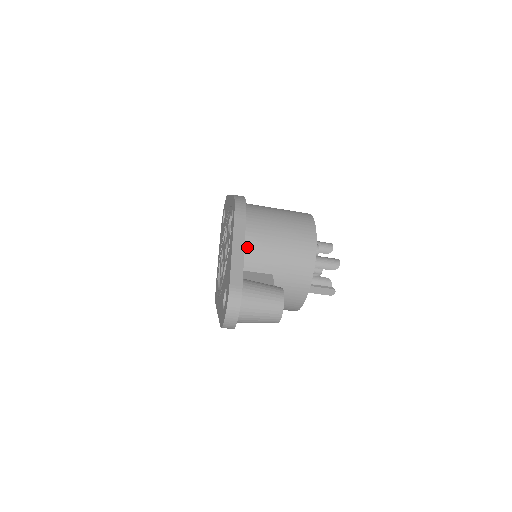
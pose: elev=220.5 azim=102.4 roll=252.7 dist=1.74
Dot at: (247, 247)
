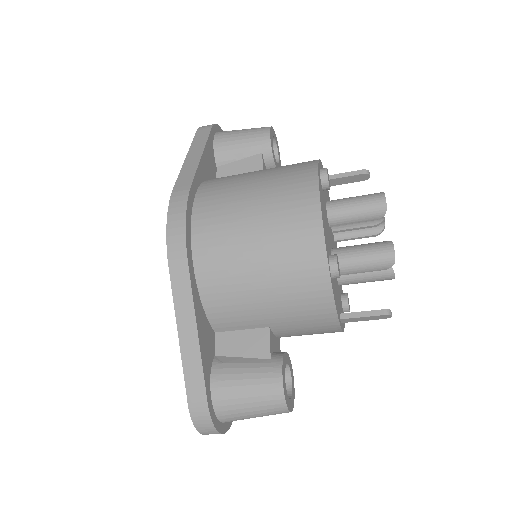
Dot at: (210, 305)
